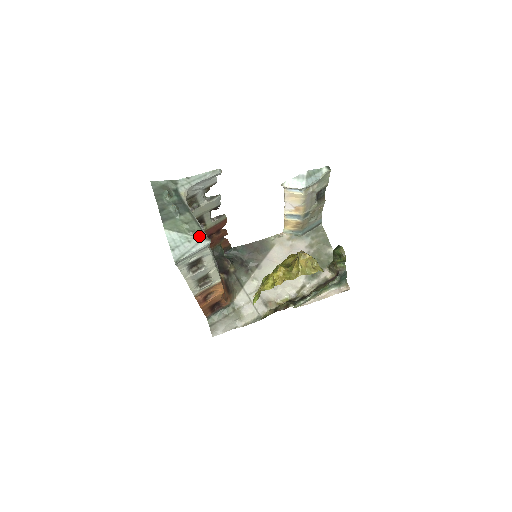
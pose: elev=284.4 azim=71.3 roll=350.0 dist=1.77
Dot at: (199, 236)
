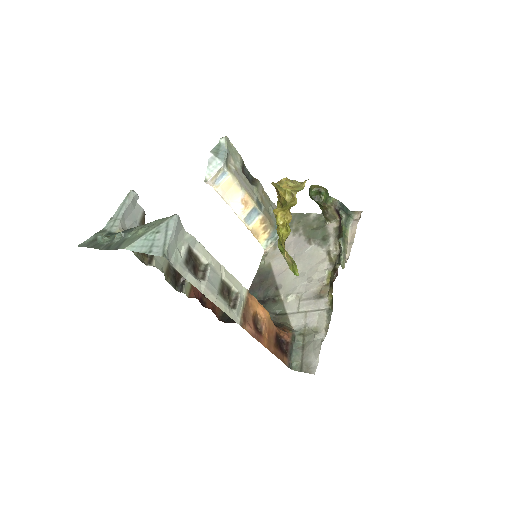
Dot at: (162, 222)
